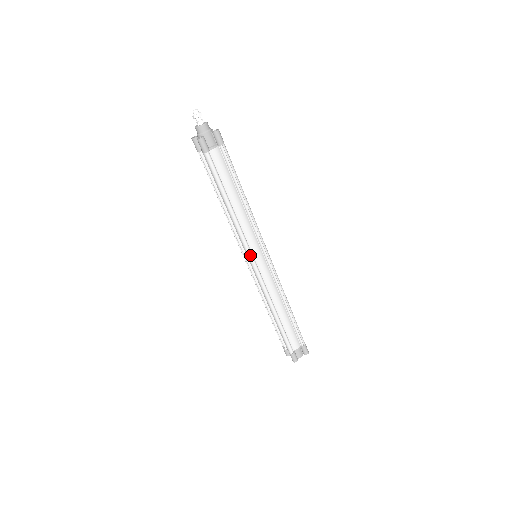
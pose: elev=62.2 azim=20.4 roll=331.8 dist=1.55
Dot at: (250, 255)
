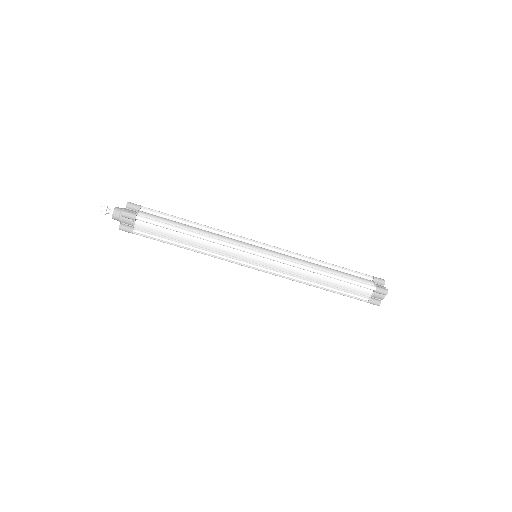
Dot at: (249, 250)
